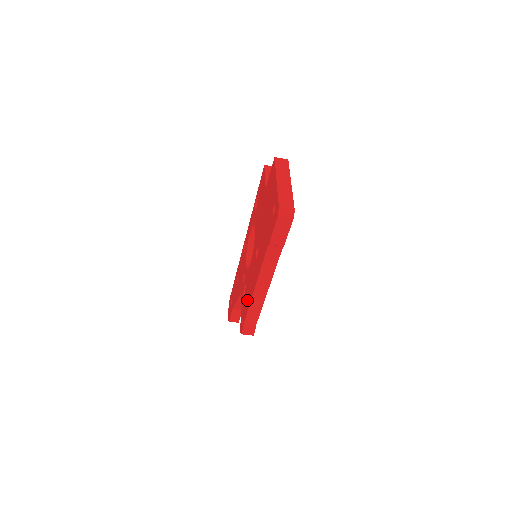
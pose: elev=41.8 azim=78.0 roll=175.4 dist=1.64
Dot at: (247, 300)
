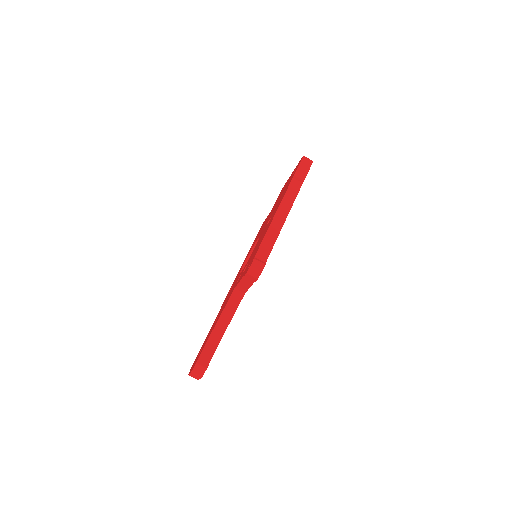
Dot at: (258, 245)
